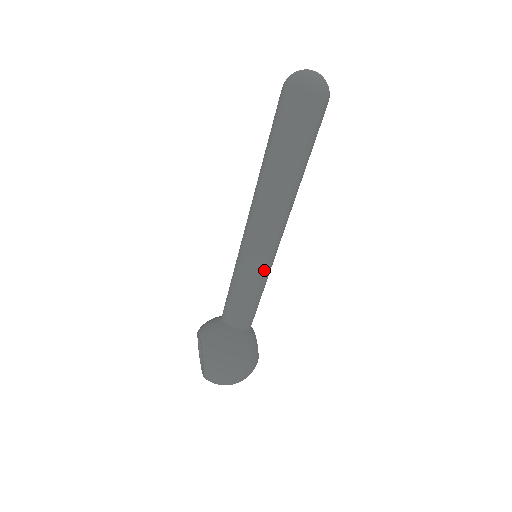
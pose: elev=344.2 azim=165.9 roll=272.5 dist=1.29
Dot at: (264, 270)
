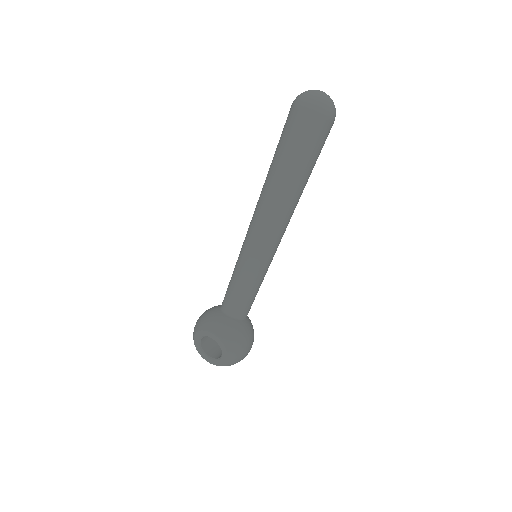
Dot at: occluded
